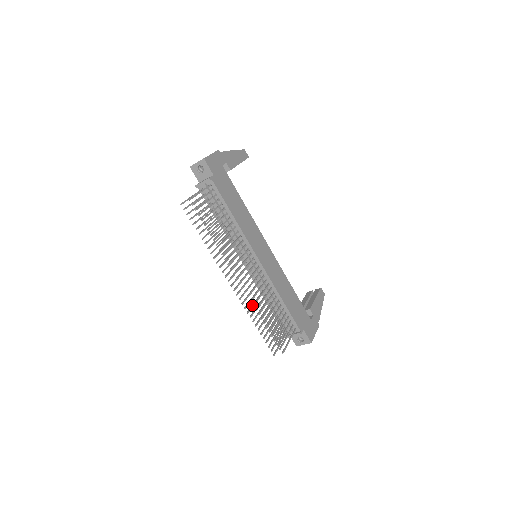
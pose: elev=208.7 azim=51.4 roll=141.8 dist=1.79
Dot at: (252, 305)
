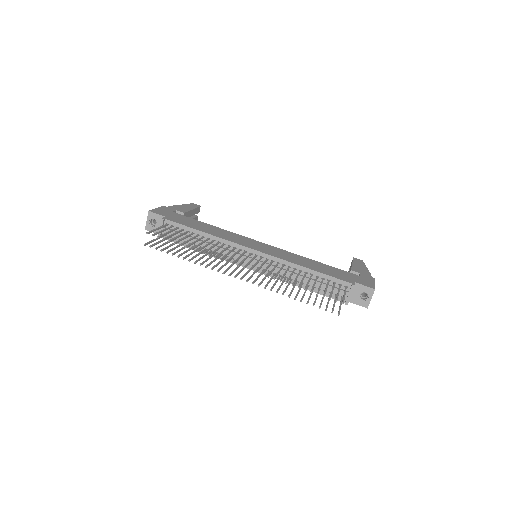
Dot at: occluded
